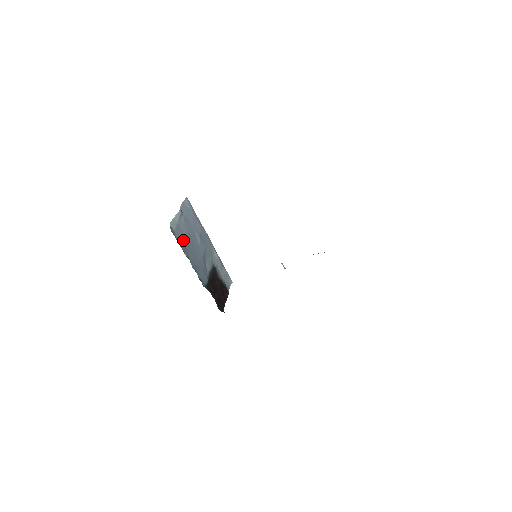
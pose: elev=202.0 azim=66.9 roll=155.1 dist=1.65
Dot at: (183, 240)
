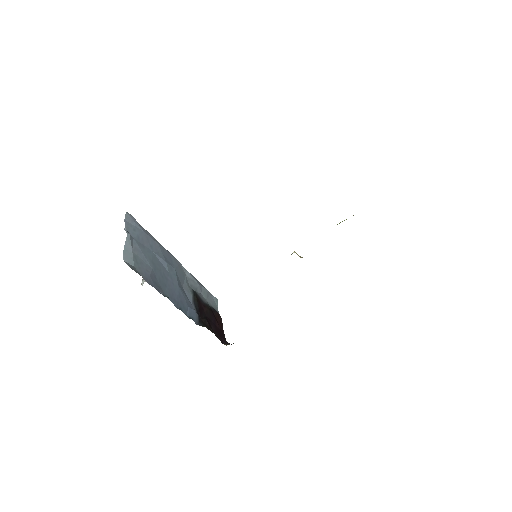
Dot at: (150, 275)
